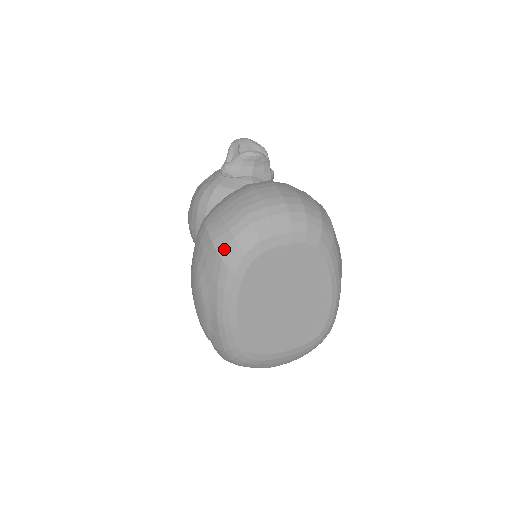
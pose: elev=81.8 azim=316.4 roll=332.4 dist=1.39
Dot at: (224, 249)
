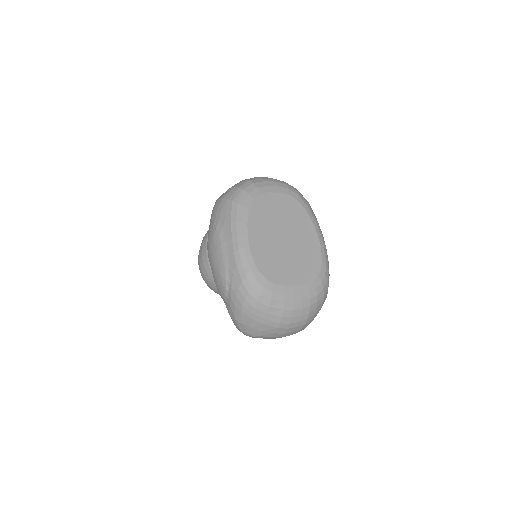
Dot at: (233, 195)
